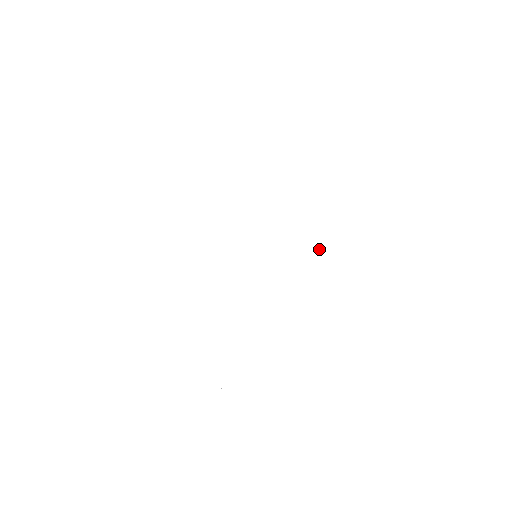
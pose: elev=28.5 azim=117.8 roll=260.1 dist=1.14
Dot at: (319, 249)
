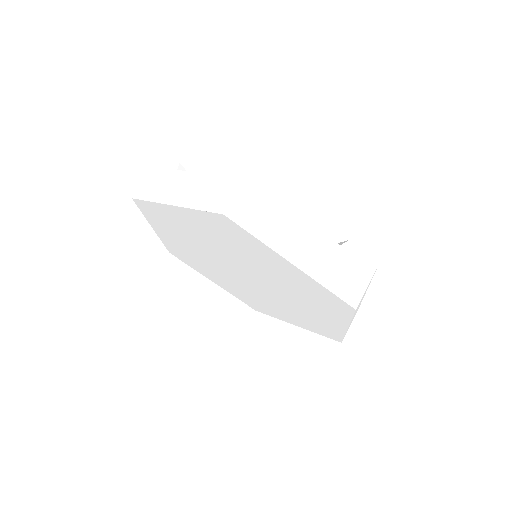
Dot at: (311, 308)
